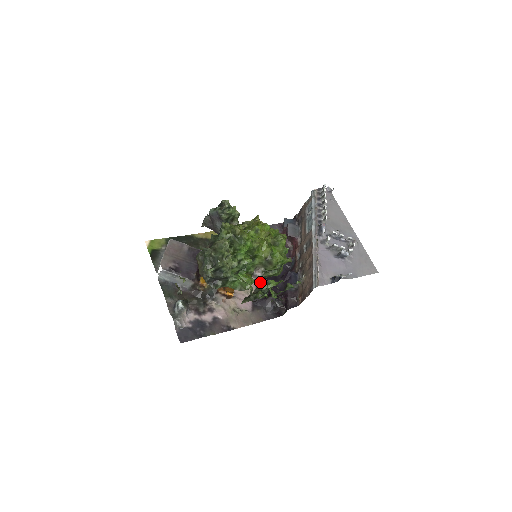
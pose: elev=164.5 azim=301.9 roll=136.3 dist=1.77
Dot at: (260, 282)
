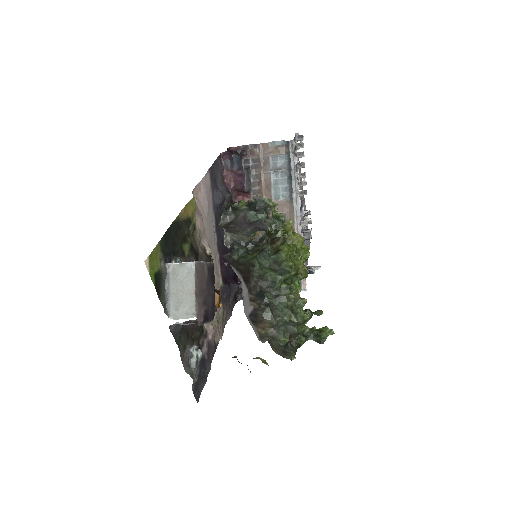
Dot at: (224, 265)
